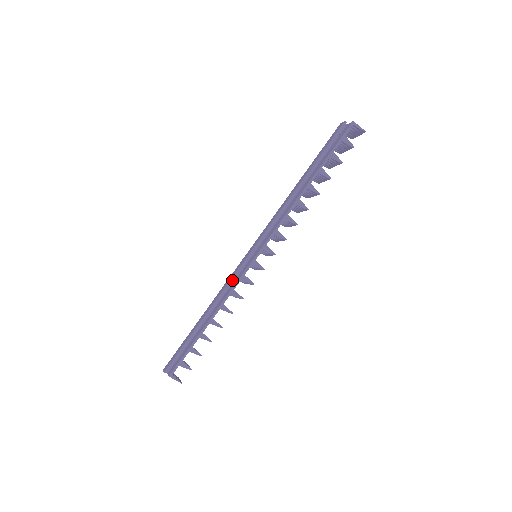
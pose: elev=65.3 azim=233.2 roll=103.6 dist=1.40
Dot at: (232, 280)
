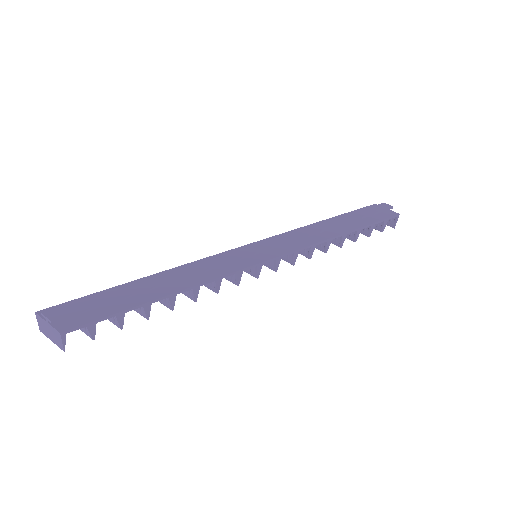
Dot at: (224, 264)
